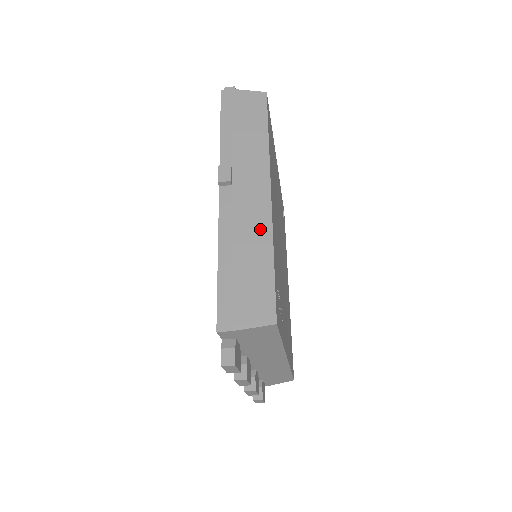
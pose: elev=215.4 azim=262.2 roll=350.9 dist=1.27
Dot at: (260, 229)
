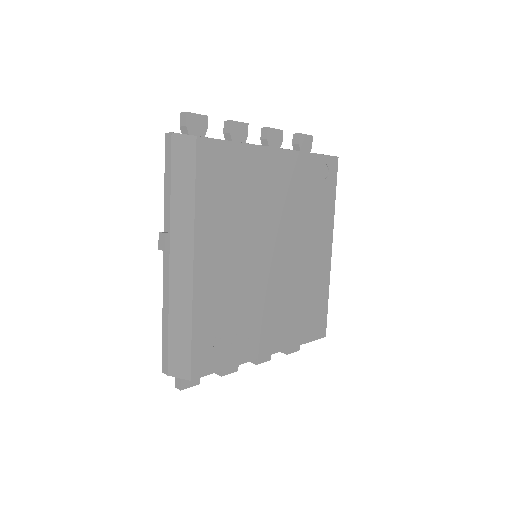
Dot at: (185, 299)
